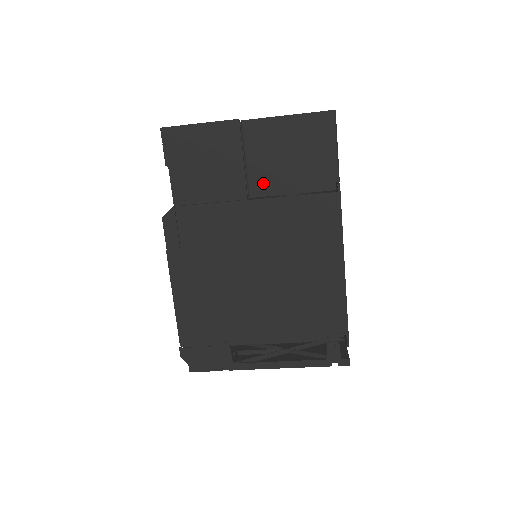
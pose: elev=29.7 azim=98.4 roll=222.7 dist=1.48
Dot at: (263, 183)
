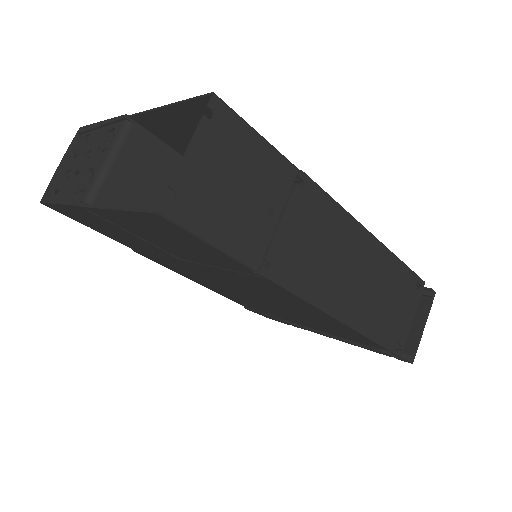
Dot at: (176, 253)
